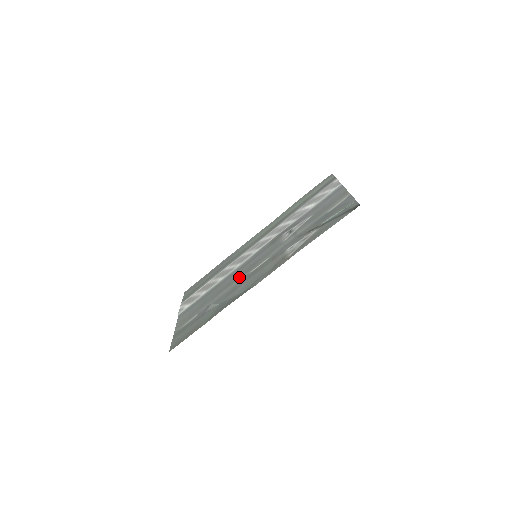
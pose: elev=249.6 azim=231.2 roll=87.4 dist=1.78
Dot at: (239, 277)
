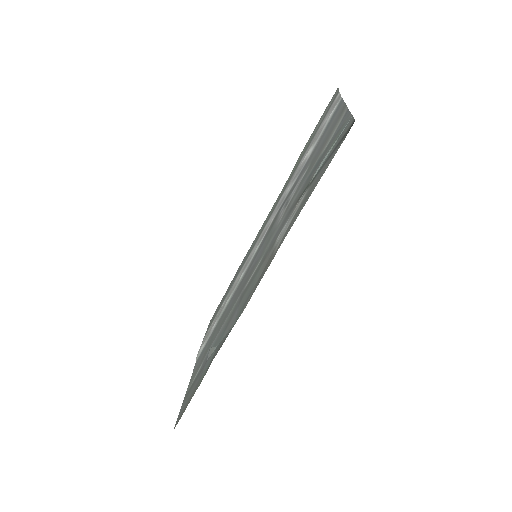
Dot at: (237, 297)
